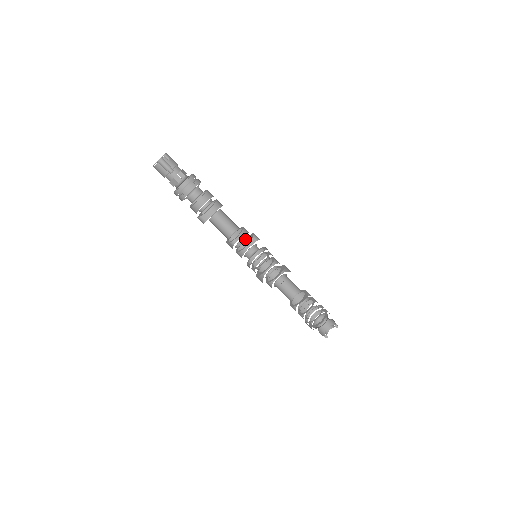
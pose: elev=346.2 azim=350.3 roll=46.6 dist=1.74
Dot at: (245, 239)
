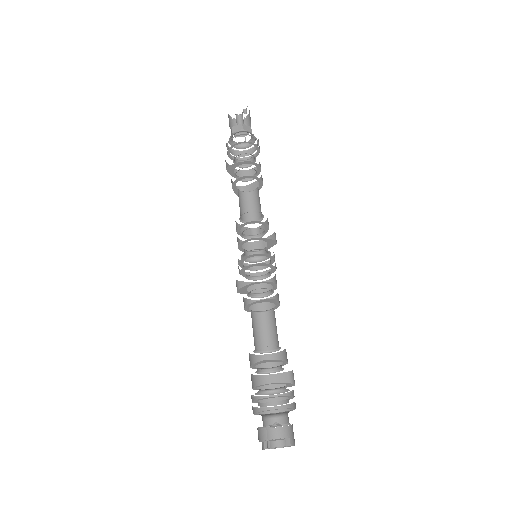
Dot at: (263, 233)
